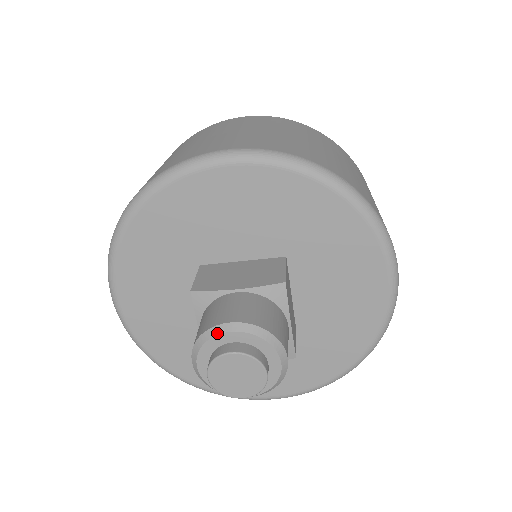
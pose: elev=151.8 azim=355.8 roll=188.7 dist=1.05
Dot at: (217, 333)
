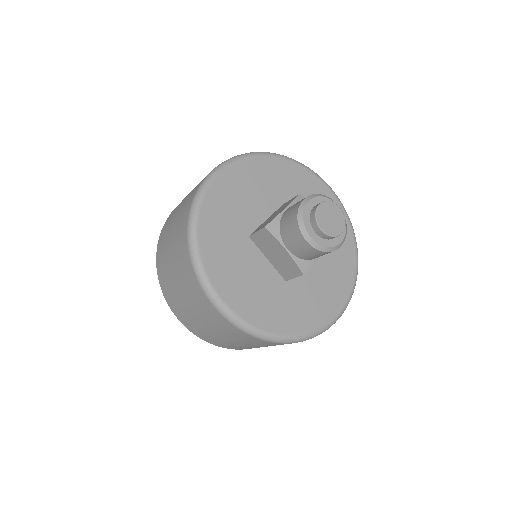
Dot at: (304, 206)
